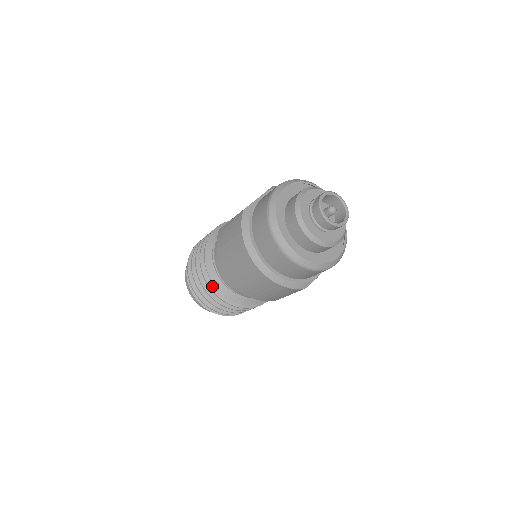
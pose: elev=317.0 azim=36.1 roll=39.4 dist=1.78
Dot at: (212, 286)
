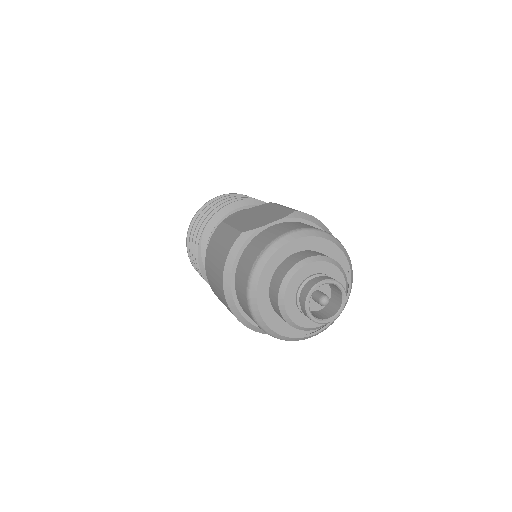
Dot at: occluded
